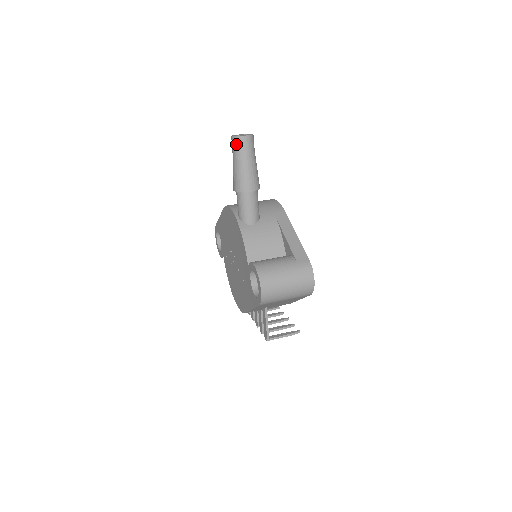
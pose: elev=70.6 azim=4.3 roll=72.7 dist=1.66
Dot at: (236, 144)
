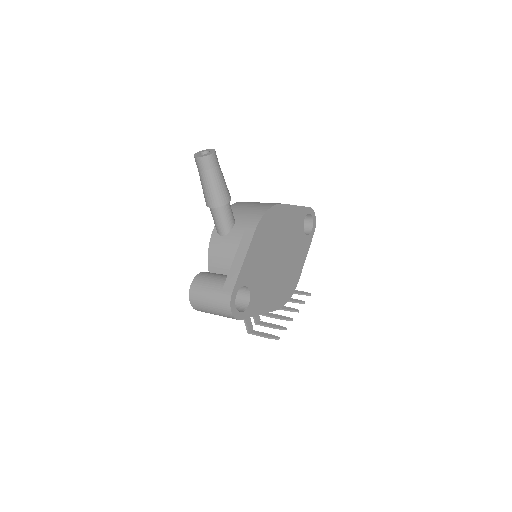
Dot at: (196, 163)
